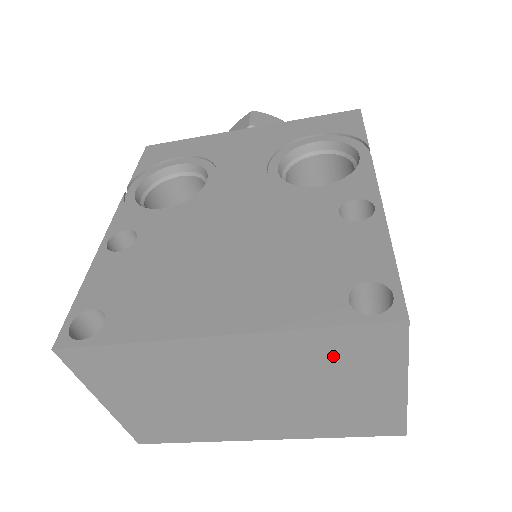
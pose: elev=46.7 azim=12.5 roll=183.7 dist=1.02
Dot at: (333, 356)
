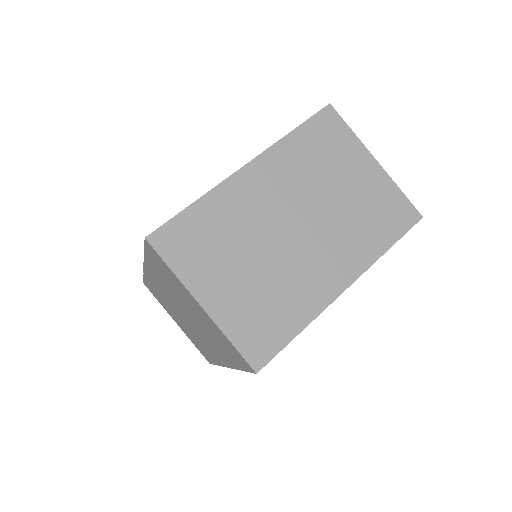
Dot at: (318, 151)
